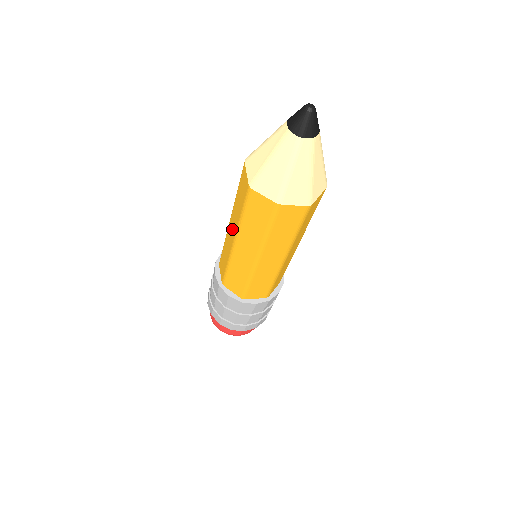
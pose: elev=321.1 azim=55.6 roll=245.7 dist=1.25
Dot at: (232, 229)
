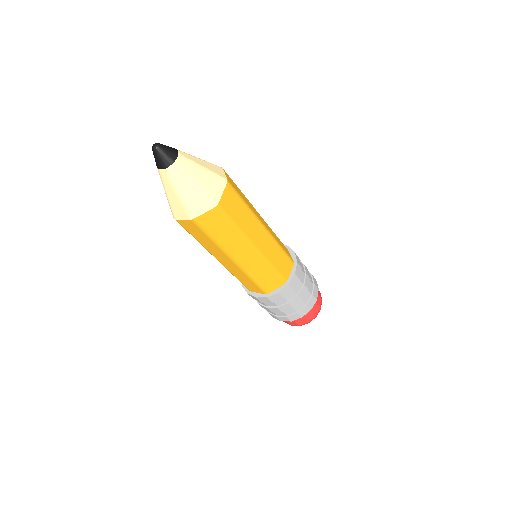
Dot at: occluded
